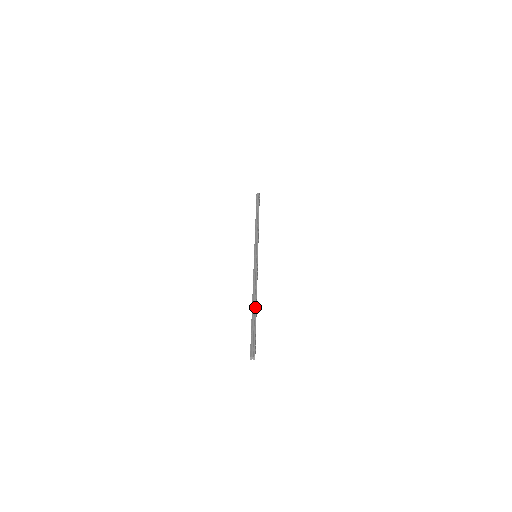
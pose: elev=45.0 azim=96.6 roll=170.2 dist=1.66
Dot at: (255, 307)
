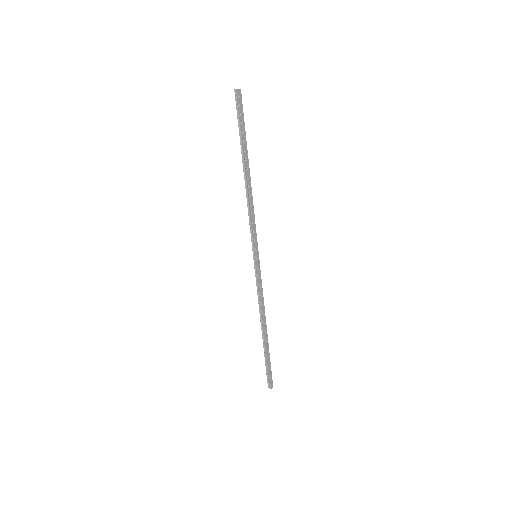
Dot at: (264, 338)
